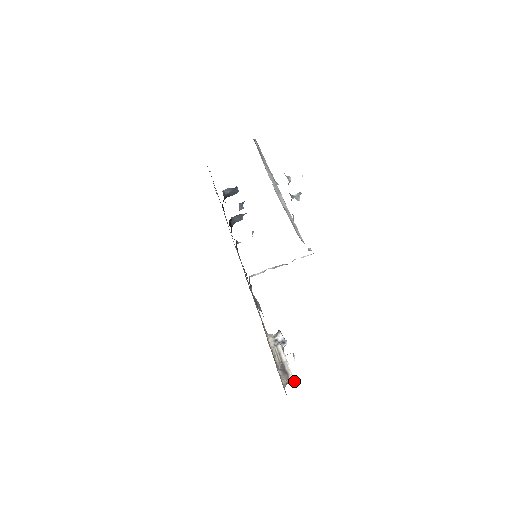
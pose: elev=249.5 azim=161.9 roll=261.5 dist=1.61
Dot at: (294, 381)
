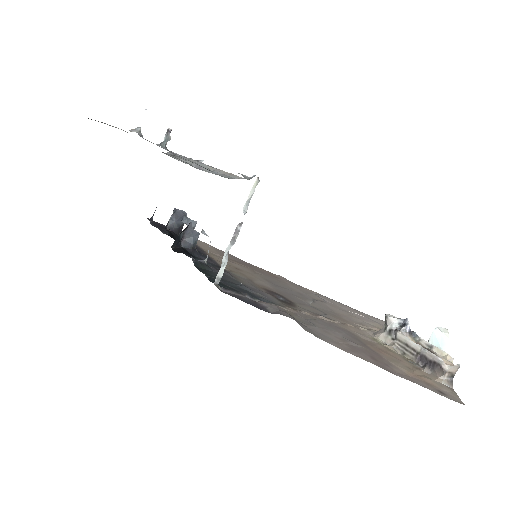
Dot at: (458, 366)
